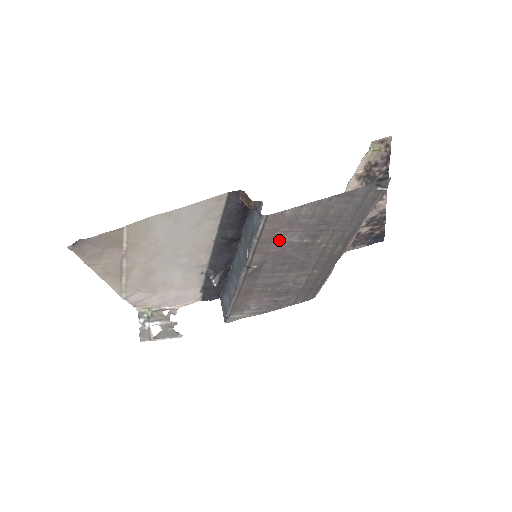
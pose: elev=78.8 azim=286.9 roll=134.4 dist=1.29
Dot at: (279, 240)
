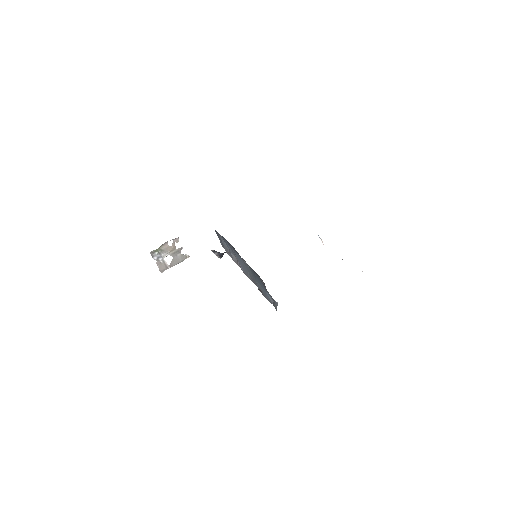
Dot at: occluded
